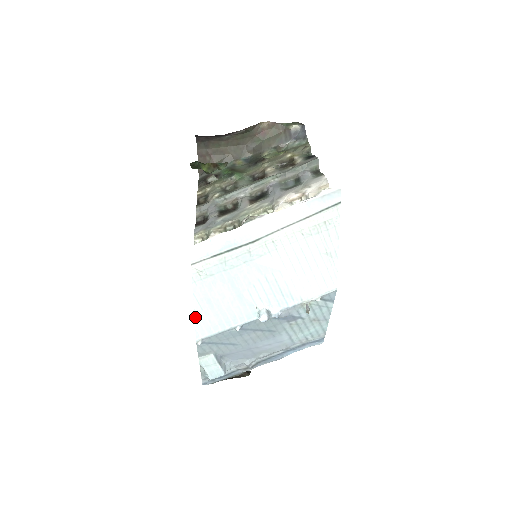
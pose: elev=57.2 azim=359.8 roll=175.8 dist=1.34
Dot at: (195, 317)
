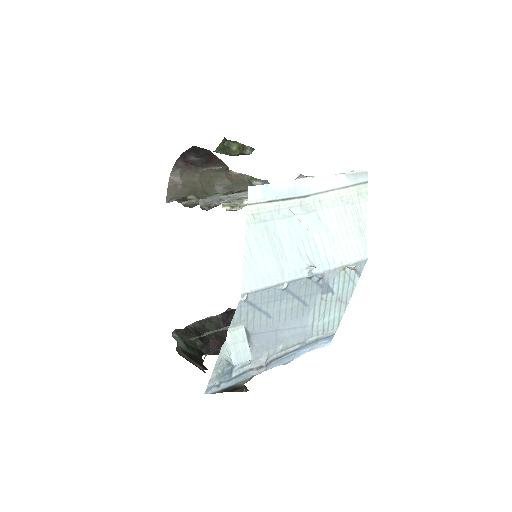
Dot at: (244, 264)
